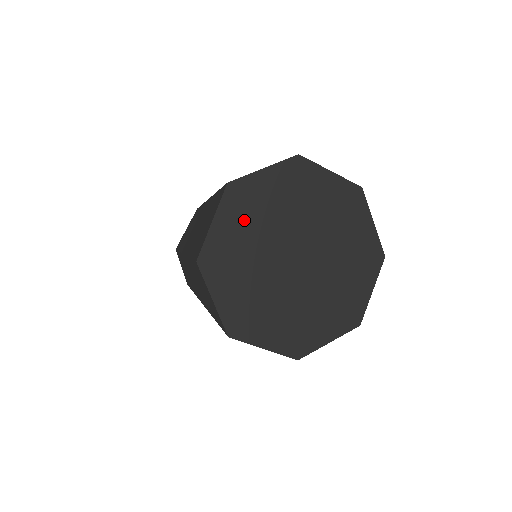
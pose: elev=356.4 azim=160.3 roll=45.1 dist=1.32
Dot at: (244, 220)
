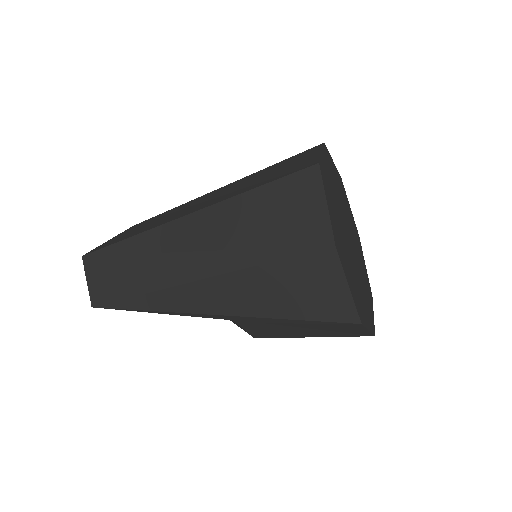
Dot at: (341, 189)
